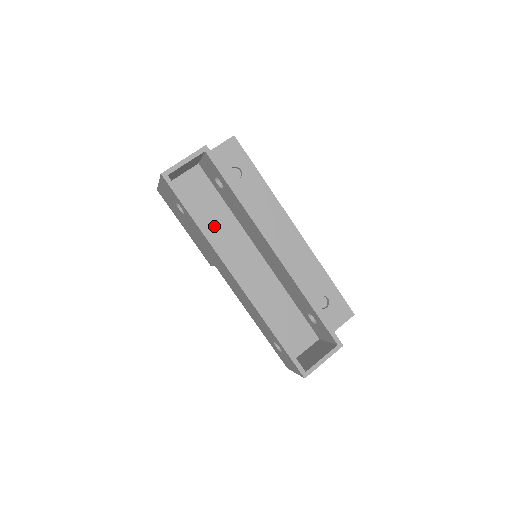
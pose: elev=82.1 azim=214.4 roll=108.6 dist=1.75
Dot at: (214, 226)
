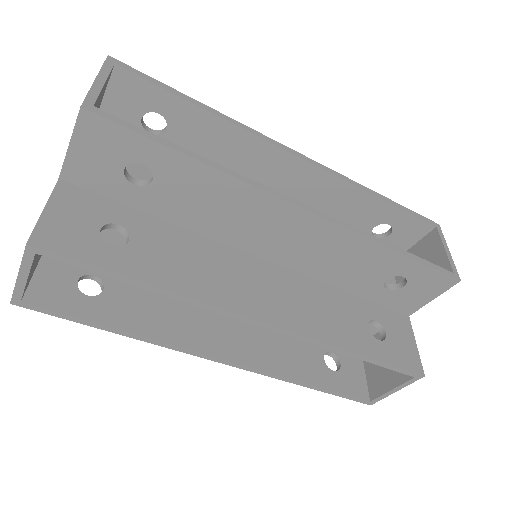
Dot at: occluded
